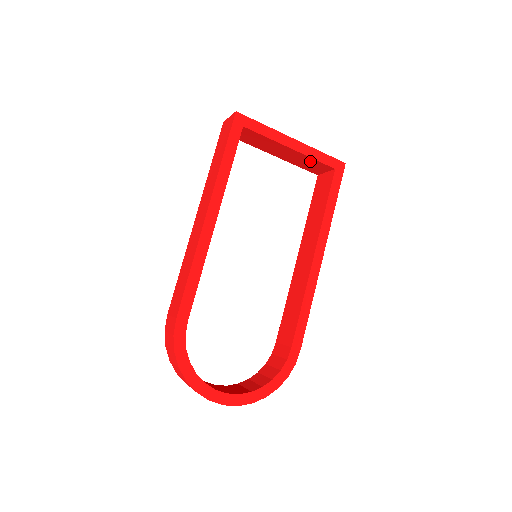
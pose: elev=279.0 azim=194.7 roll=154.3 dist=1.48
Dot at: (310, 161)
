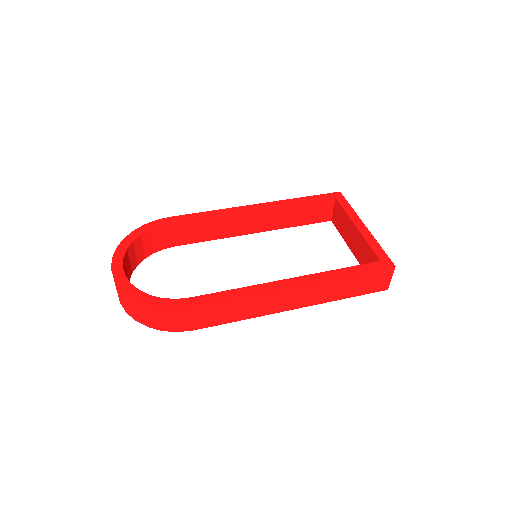
Dot at: (367, 250)
